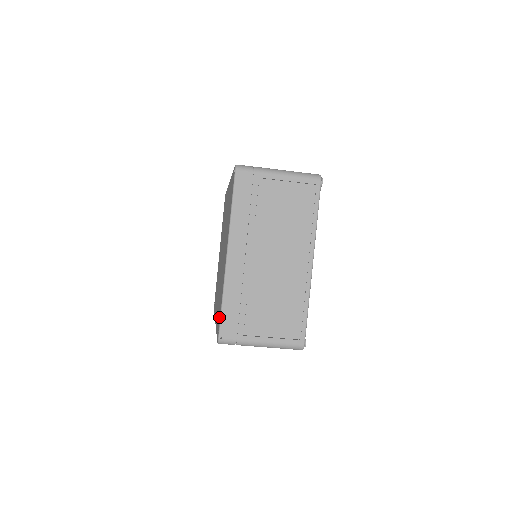
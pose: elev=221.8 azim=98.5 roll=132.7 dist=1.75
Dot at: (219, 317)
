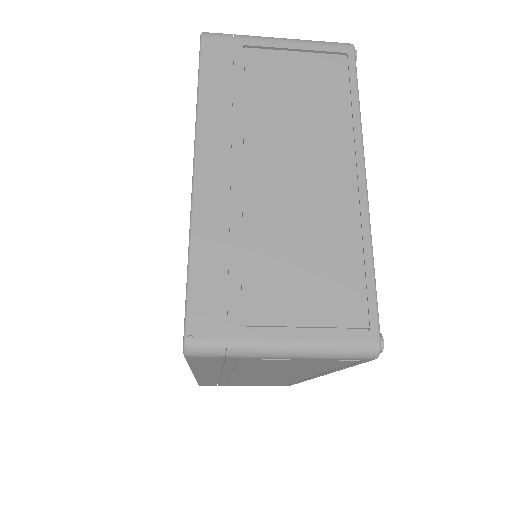
Dot at: occluded
